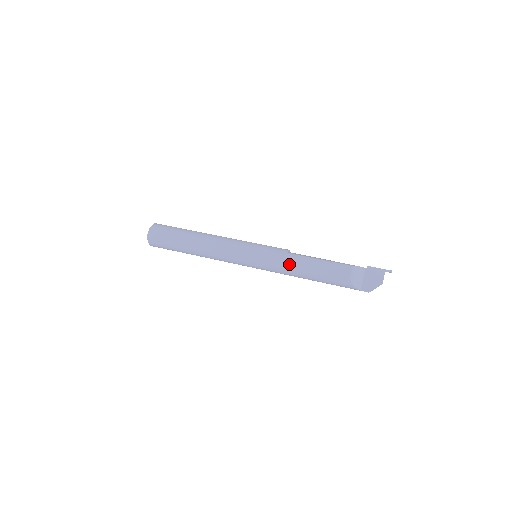
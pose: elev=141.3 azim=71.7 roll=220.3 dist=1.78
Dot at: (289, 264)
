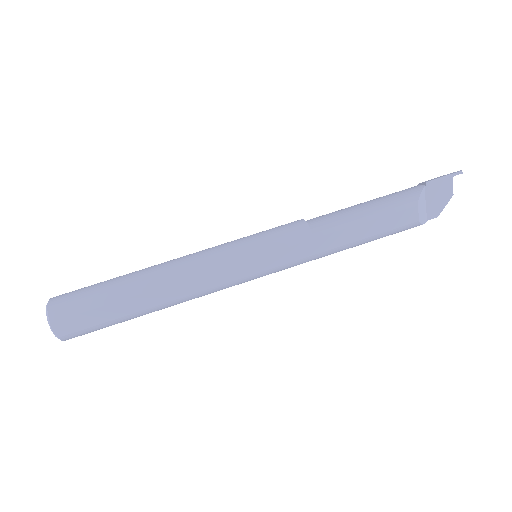
Dot at: (324, 249)
